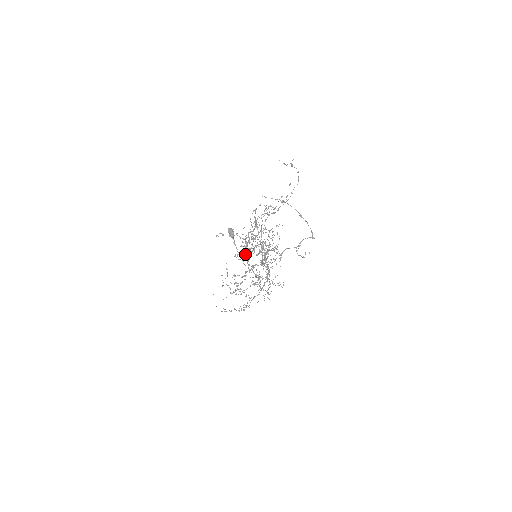
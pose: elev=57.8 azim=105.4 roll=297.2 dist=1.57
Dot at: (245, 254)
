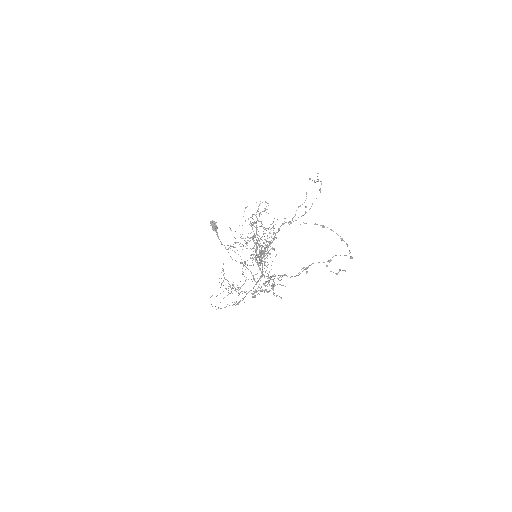
Dot at: (258, 264)
